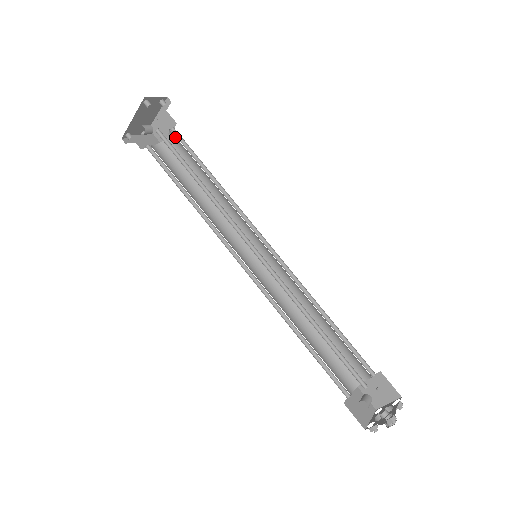
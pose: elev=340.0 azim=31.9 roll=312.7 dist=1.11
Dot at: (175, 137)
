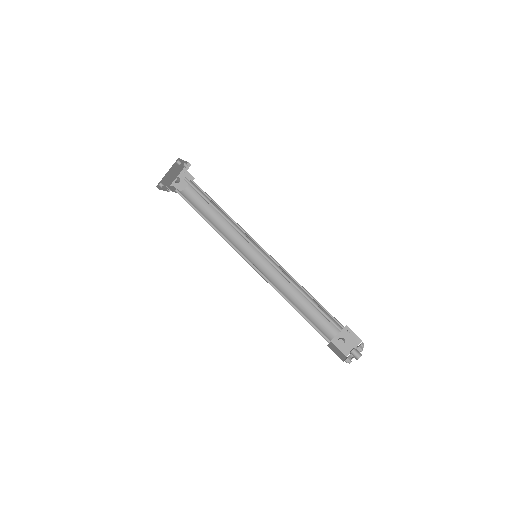
Dot at: occluded
